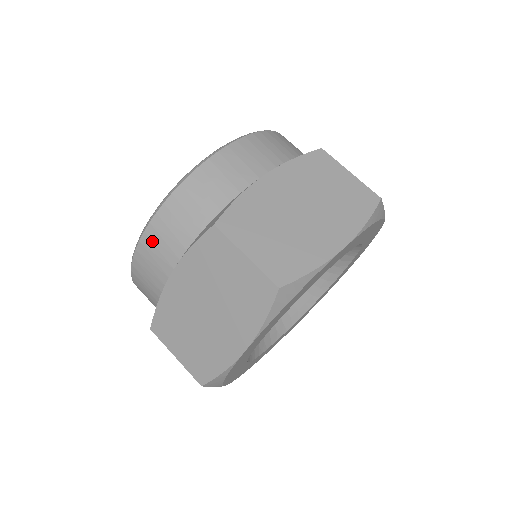
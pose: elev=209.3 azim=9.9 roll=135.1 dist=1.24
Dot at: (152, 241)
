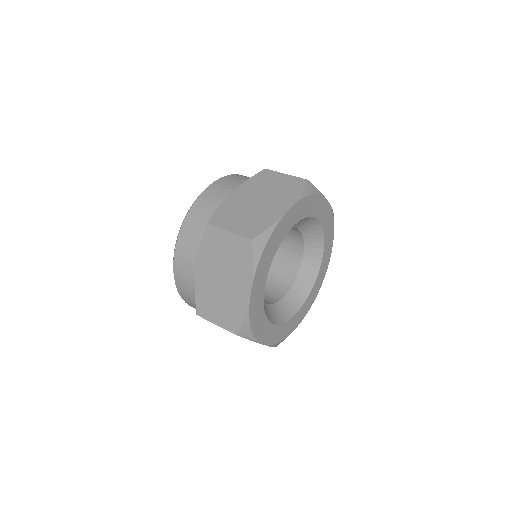
Dot at: (180, 255)
